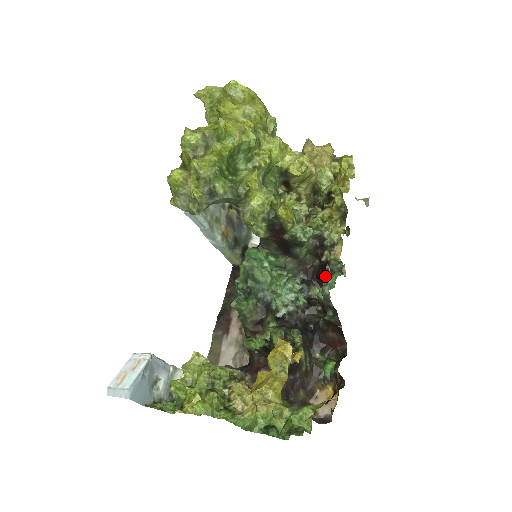
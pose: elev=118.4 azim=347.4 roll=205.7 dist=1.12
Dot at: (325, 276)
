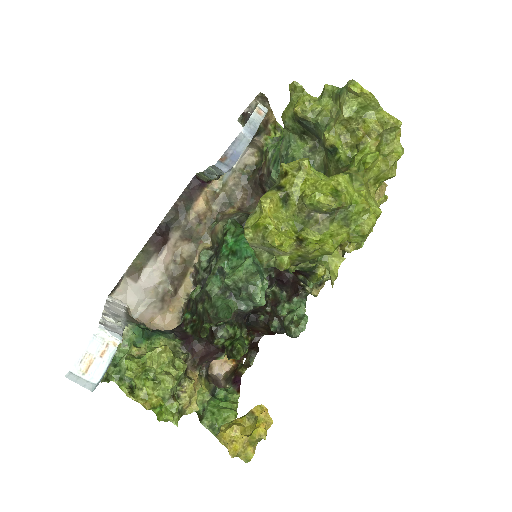
Dot at: (291, 290)
